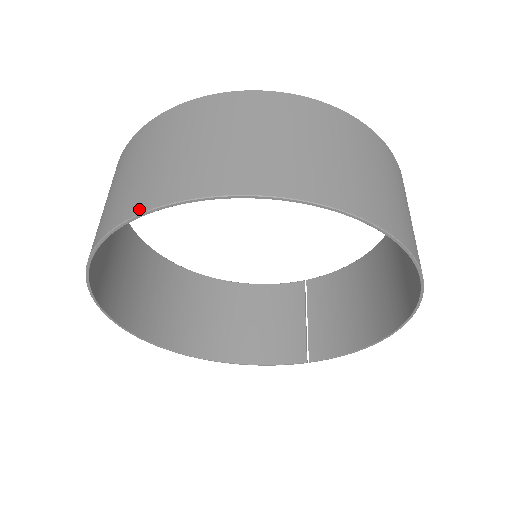
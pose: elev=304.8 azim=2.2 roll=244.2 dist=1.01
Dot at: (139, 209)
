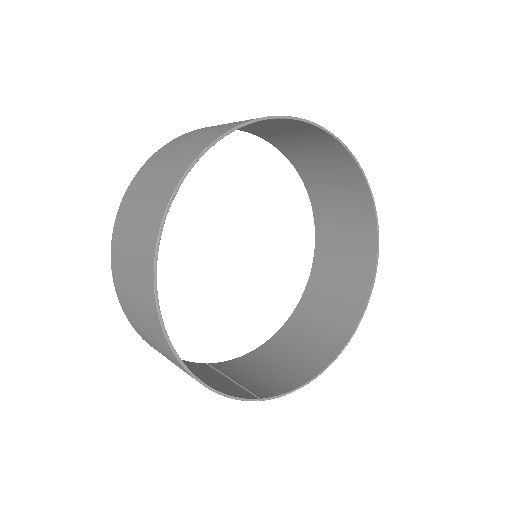
Dot at: (300, 119)
